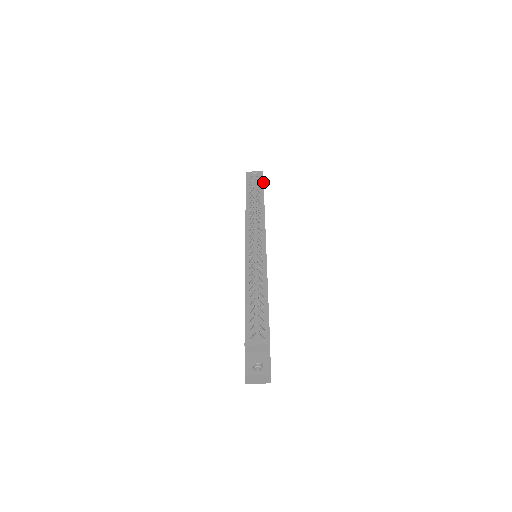
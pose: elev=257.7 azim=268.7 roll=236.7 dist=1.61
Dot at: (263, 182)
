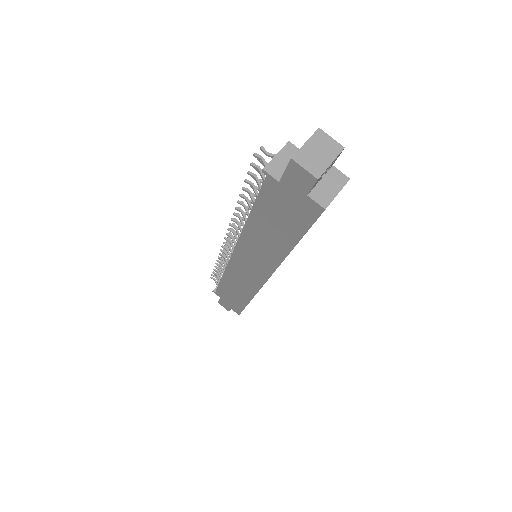
Dot at: occluded
